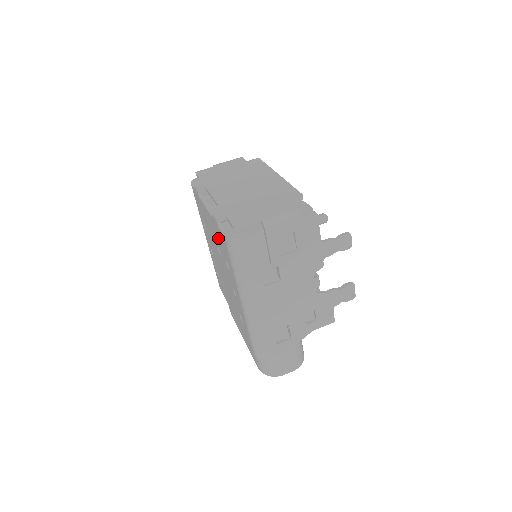
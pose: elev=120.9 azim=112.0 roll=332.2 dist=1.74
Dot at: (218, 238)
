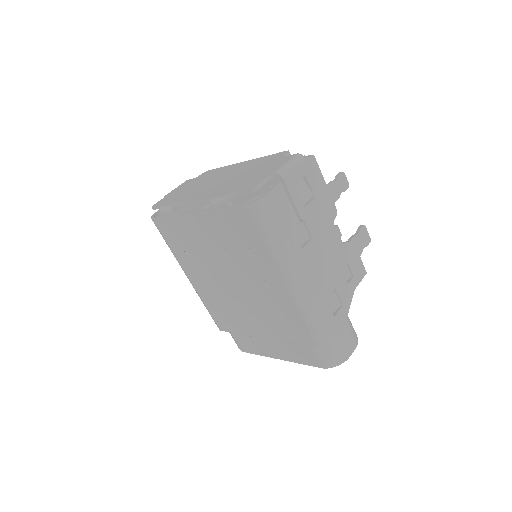
Dot at: (227, 231)
